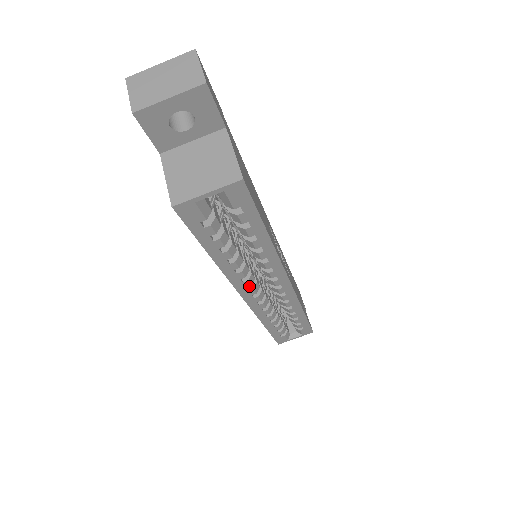
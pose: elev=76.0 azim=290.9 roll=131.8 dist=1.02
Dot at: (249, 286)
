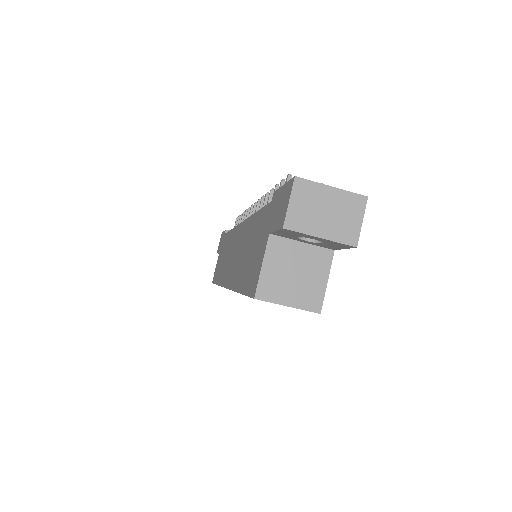
Dot at: occluded
